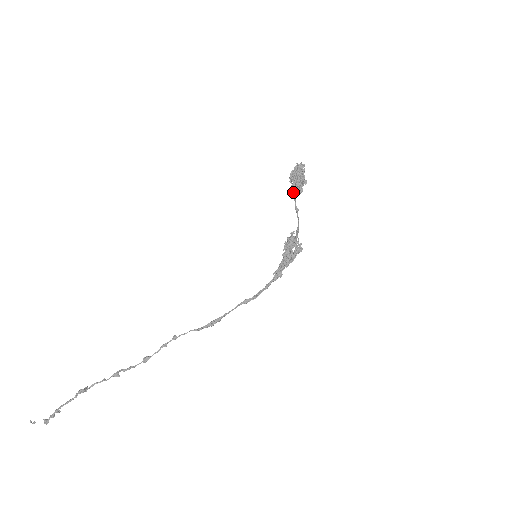
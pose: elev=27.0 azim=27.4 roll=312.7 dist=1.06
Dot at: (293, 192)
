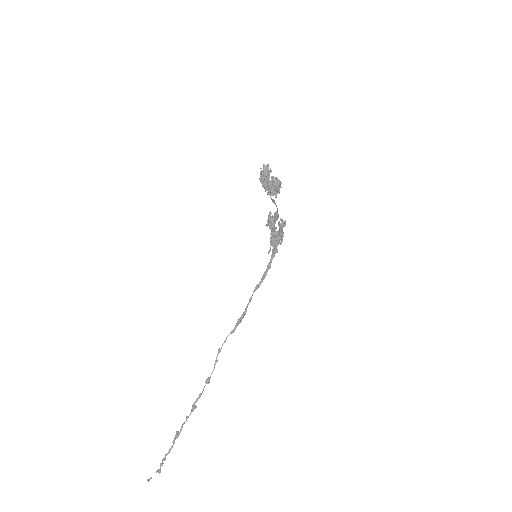
Dot at: occluded
